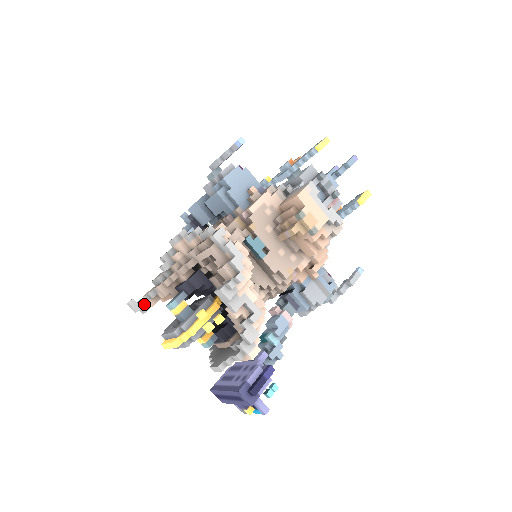
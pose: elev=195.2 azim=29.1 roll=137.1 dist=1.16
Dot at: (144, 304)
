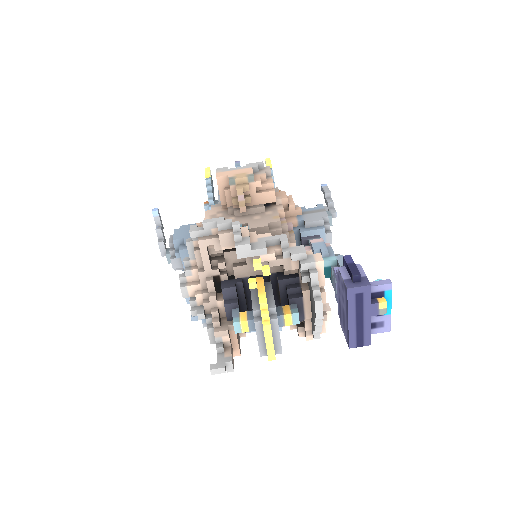
Dot at: (223, 359)
